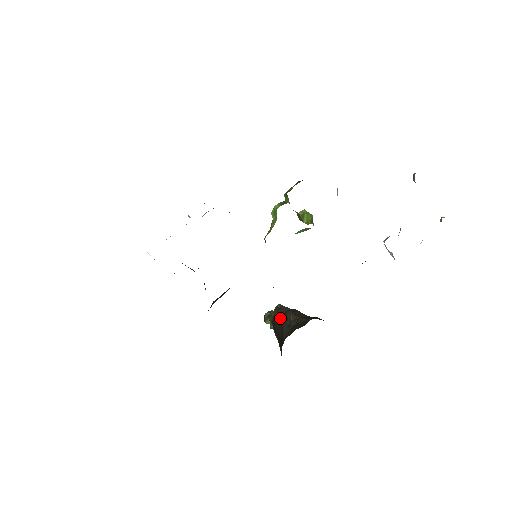
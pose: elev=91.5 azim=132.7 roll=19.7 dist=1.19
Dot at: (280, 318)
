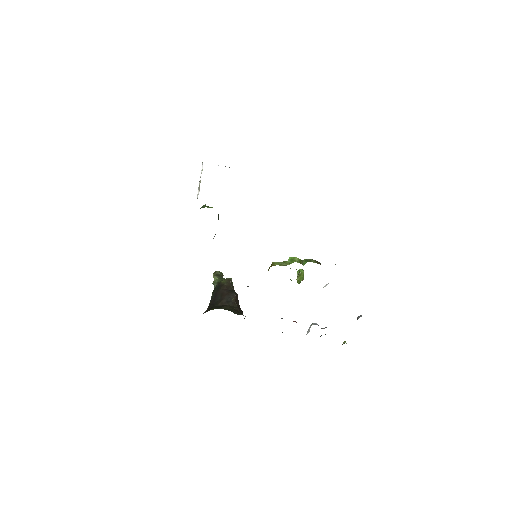
Dot at: (226, 290)
